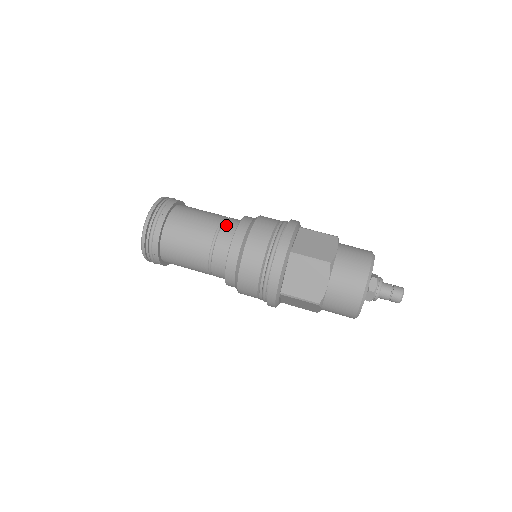
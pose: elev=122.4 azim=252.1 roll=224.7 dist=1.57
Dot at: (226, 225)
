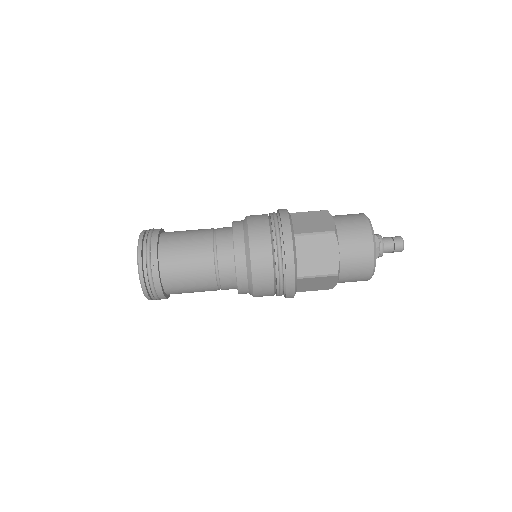
Dot at: (220, 233)
